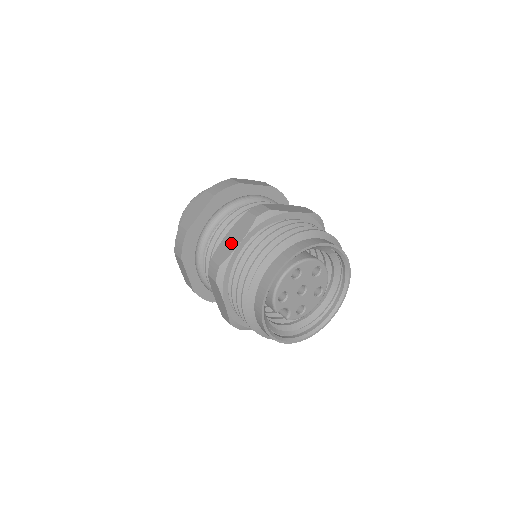
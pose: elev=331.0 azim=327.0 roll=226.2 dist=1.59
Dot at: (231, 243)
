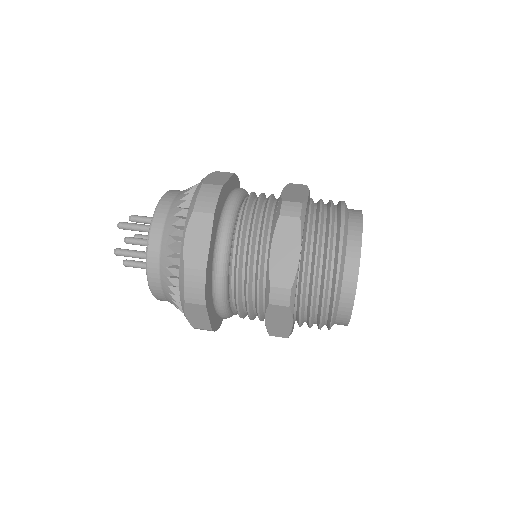
Dot at: (281, 326)
